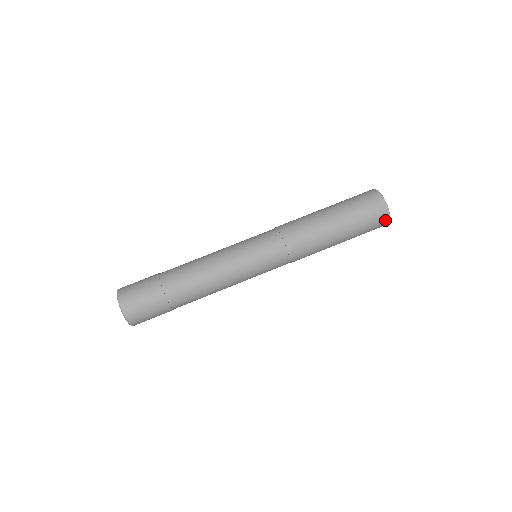
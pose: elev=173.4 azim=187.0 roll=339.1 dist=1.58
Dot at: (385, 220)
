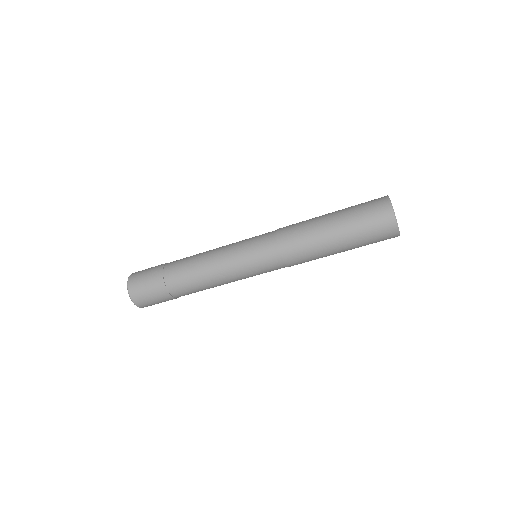
Dot at: (393, 232)
